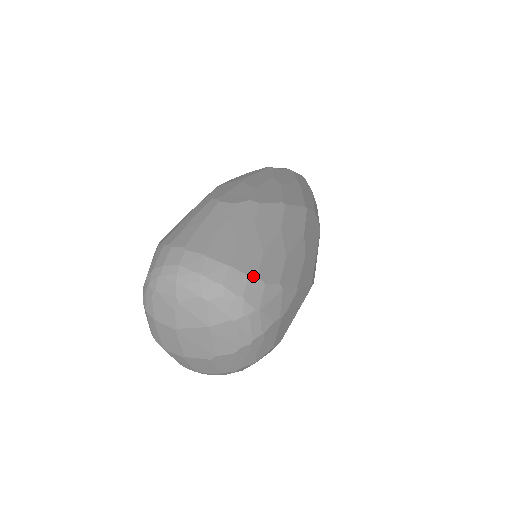
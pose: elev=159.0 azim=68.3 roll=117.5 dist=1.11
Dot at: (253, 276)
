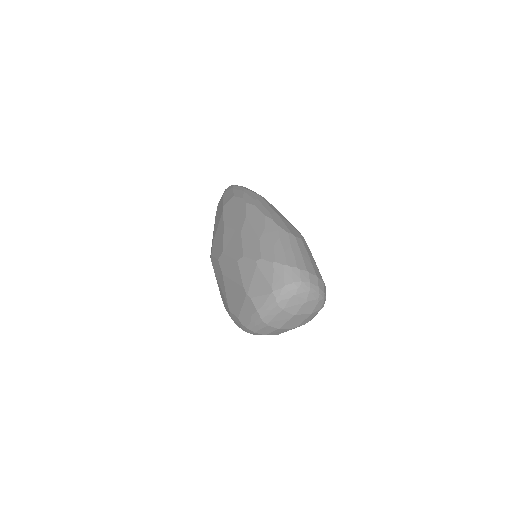
Dot at: occluded
